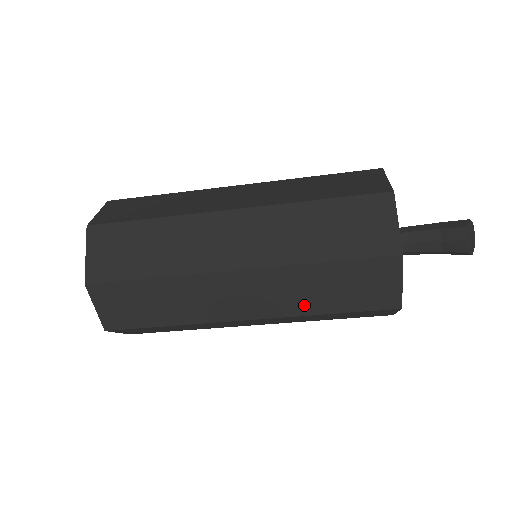
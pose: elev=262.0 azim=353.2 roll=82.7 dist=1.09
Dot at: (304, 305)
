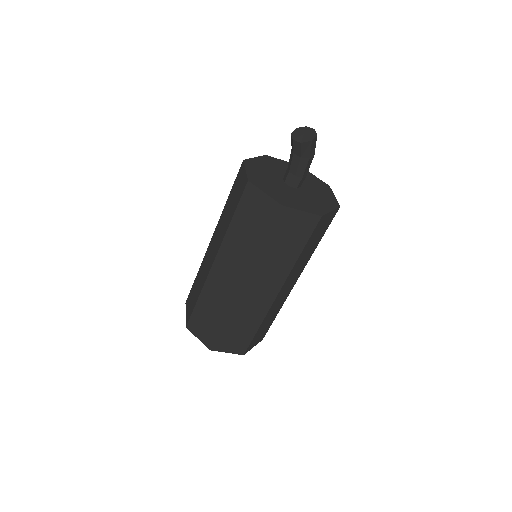
Dot at: (249, 252)
